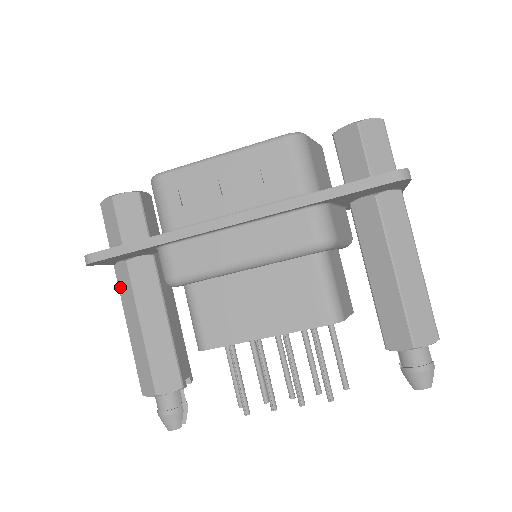
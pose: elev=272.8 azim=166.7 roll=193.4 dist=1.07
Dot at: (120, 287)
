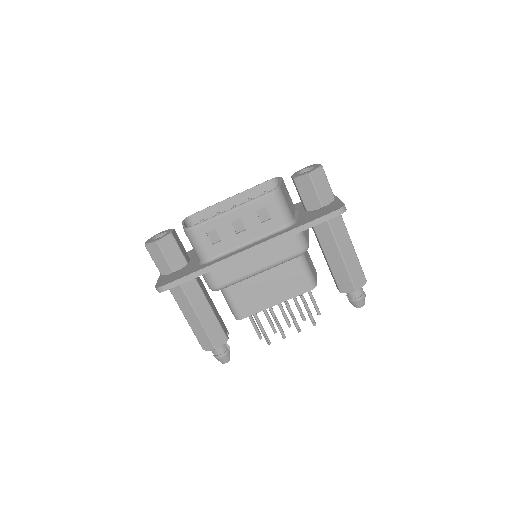
Dot at: (174, 294)
